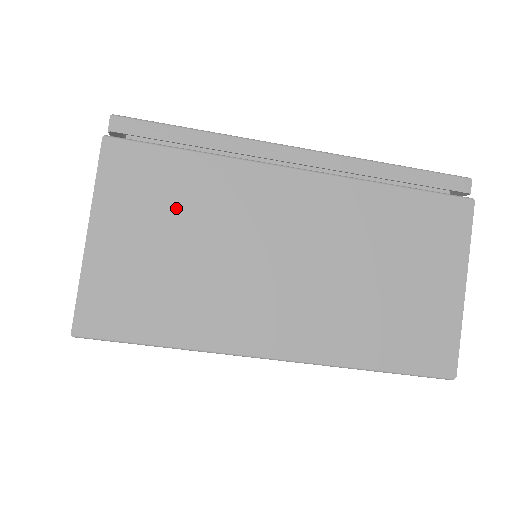
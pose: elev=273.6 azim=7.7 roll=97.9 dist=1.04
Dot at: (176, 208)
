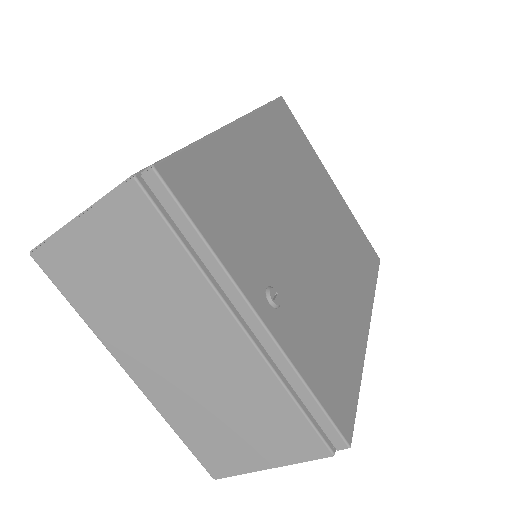
Dot at: (142, 263)
